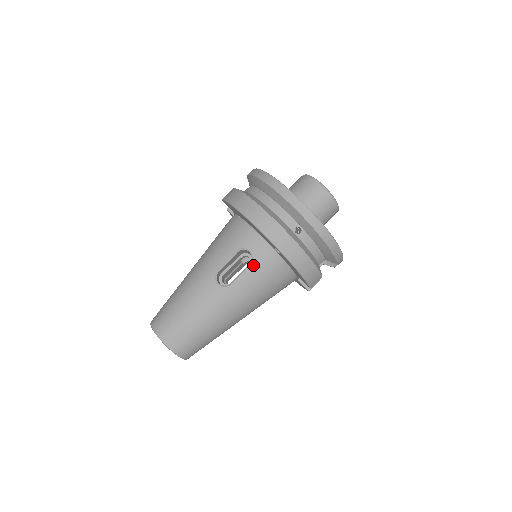
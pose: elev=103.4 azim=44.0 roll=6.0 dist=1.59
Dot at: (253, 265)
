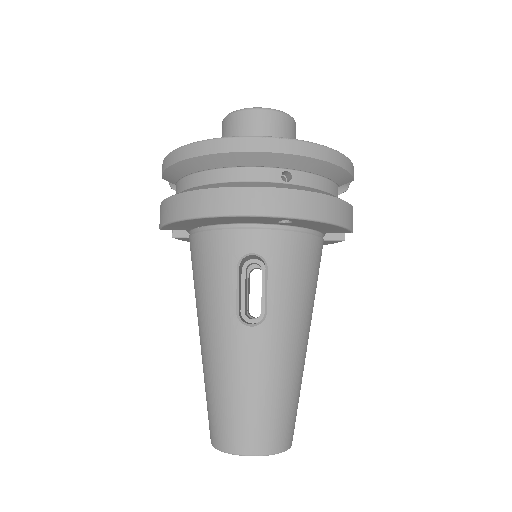
Dot at: (271, 266)
